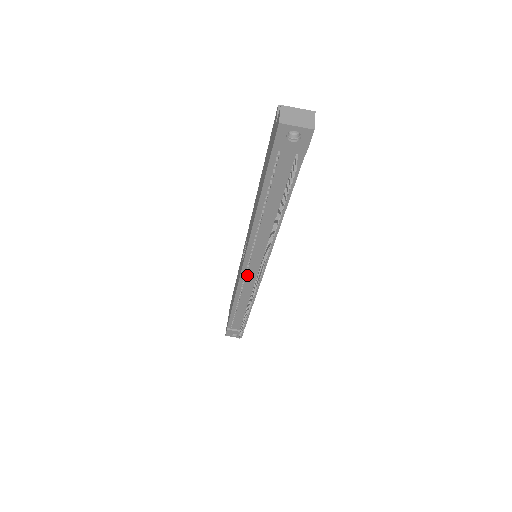
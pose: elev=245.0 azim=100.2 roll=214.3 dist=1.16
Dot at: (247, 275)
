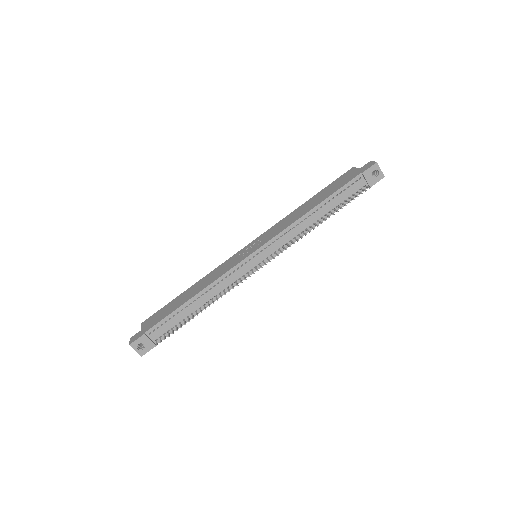
Dot at: (246, 264)
